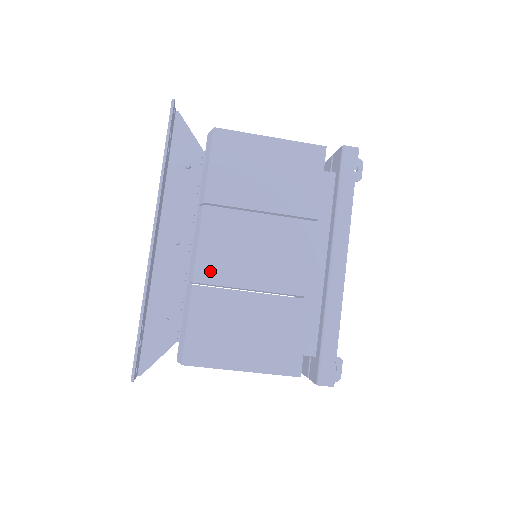
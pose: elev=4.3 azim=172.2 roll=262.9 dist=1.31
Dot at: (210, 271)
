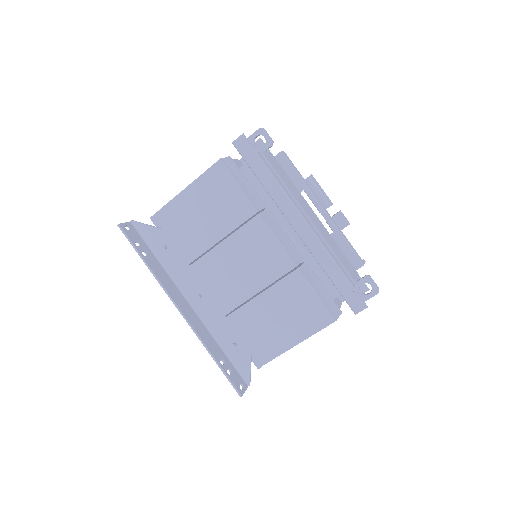
Dot at: (227, 302)
